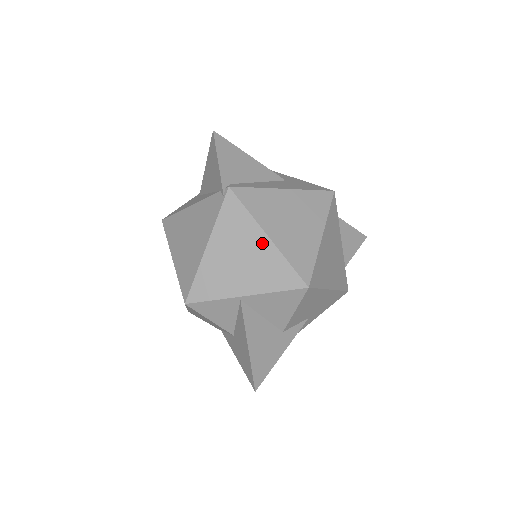
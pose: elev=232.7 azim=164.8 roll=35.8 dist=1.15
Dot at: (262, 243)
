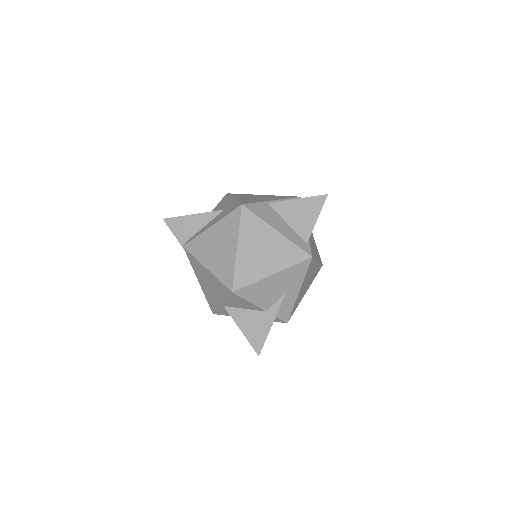
Dot at: (207, 273)
